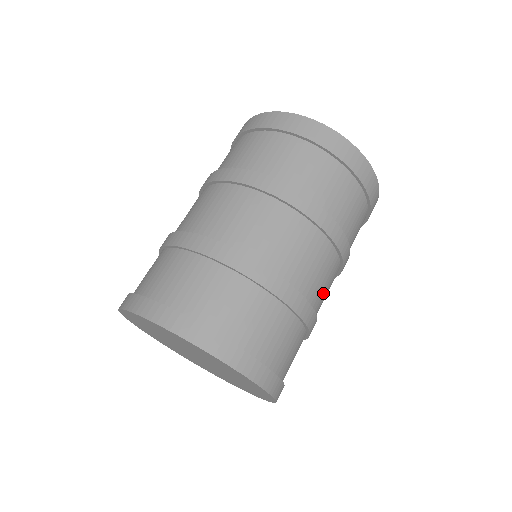
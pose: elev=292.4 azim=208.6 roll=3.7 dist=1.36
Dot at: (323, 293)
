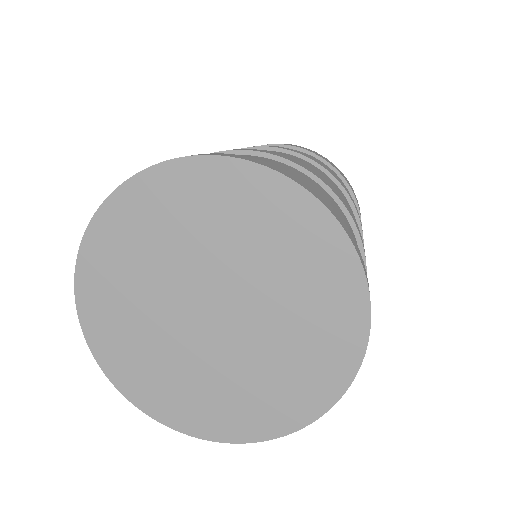
Dot at: occluded
